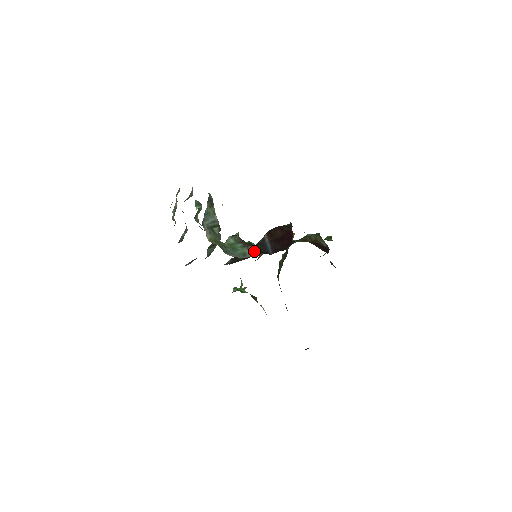
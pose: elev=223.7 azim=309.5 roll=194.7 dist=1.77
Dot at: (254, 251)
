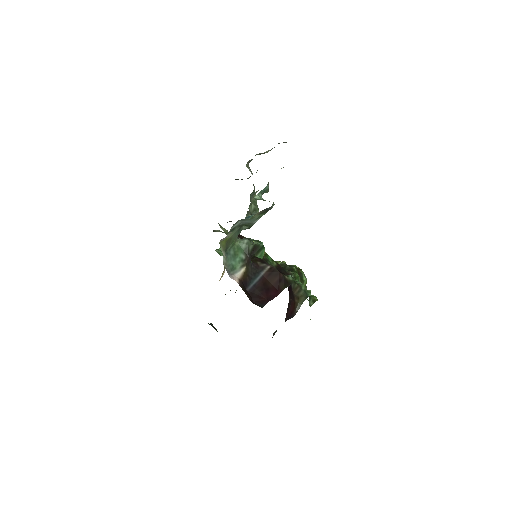
Dot at: (241, 275)
